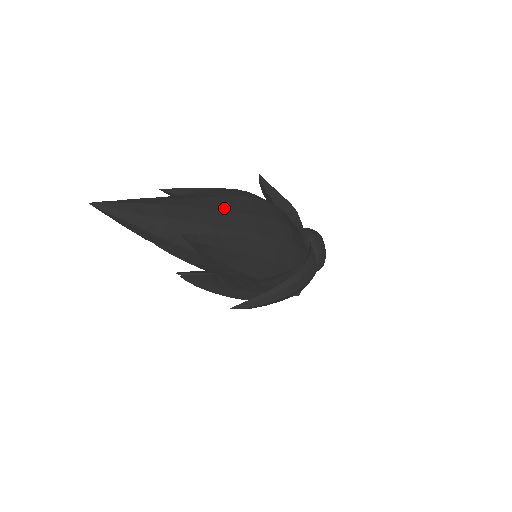
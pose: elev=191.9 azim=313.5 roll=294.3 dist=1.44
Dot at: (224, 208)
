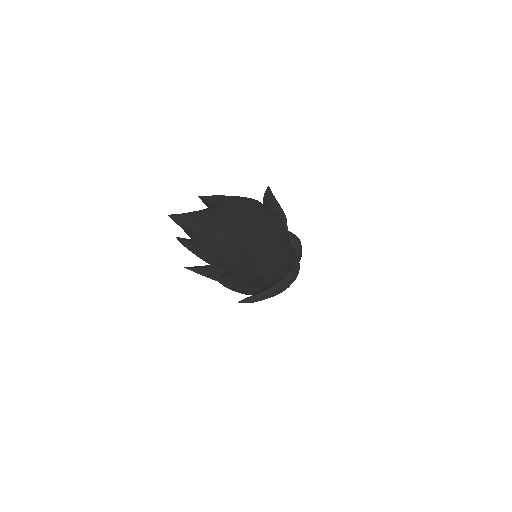
Dot at: (254, 219)
